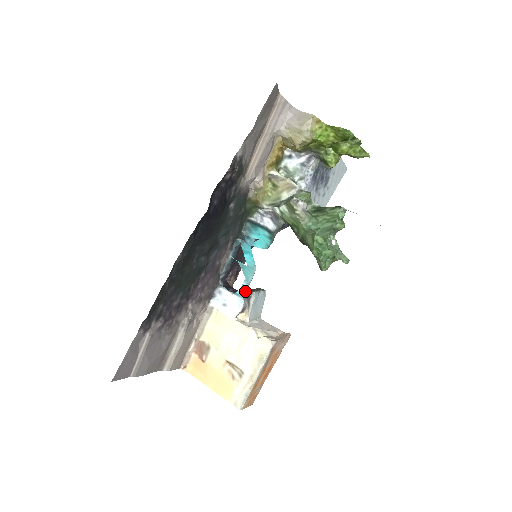
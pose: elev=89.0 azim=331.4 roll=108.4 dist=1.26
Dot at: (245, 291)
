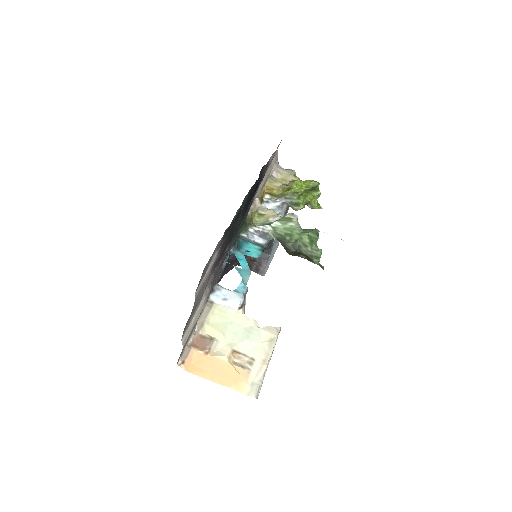
Dot at: (244, 288)
